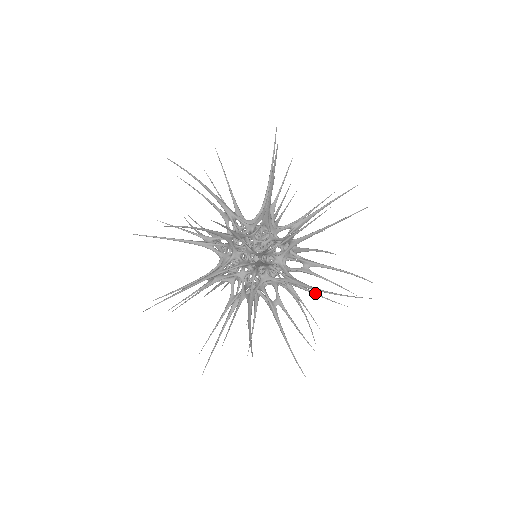
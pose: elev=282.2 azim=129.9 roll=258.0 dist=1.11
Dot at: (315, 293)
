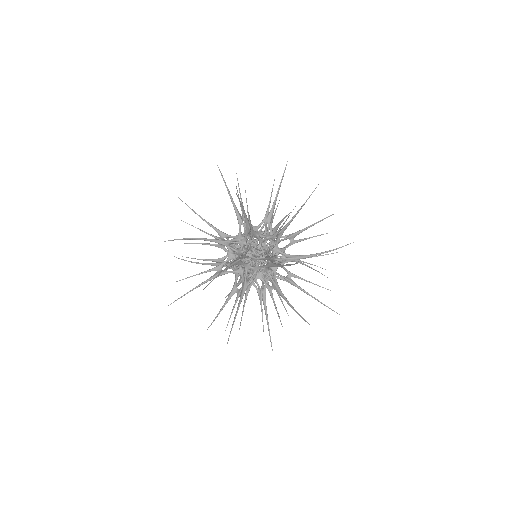
Dot at: occluded
